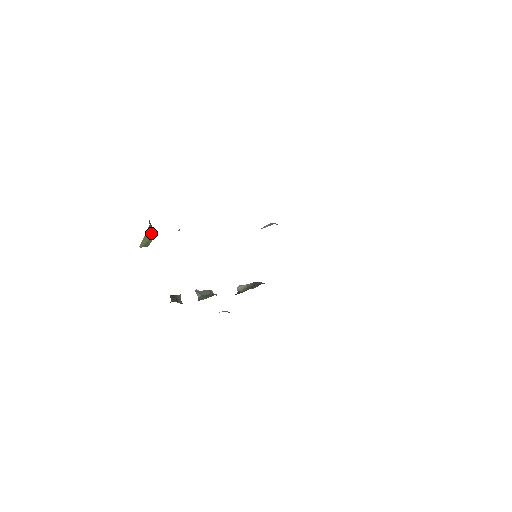
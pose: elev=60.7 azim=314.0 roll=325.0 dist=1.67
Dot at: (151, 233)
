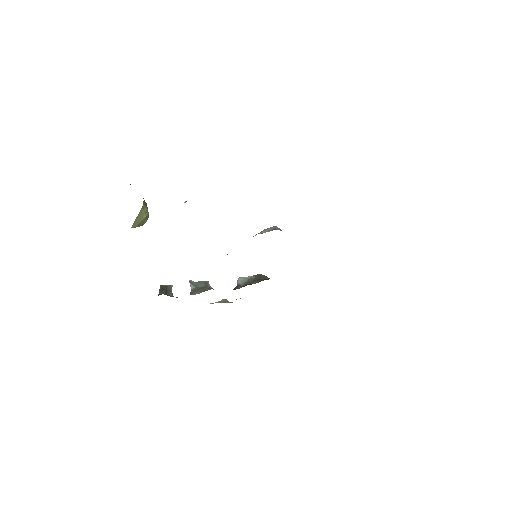
Dot at: (146, 212)
